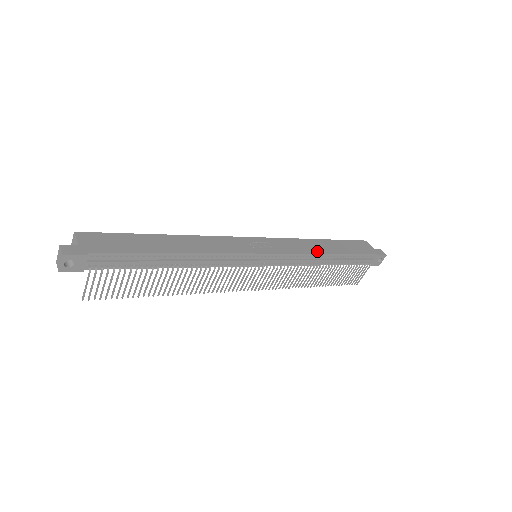
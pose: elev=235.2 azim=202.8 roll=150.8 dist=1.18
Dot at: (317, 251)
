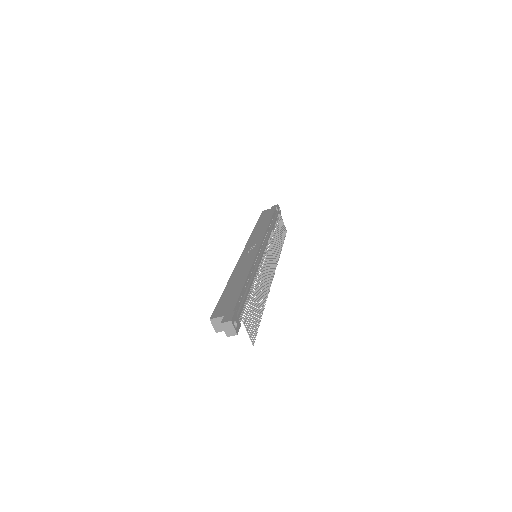
Dot at: (265, 228)
